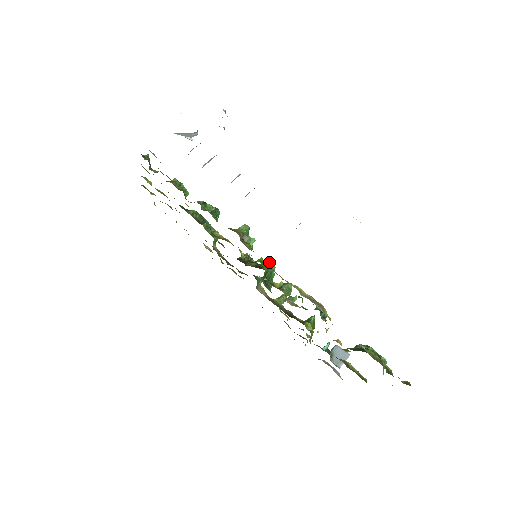
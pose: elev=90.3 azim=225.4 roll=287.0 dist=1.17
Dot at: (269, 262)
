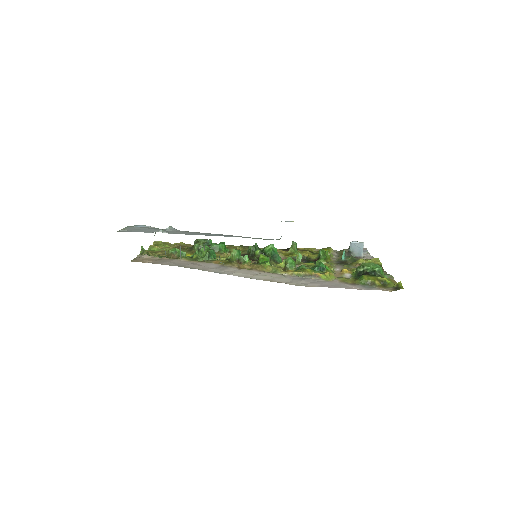
Dot at: (266, 263)
